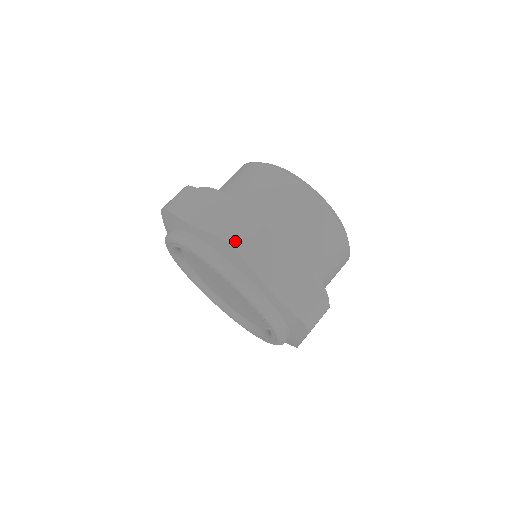
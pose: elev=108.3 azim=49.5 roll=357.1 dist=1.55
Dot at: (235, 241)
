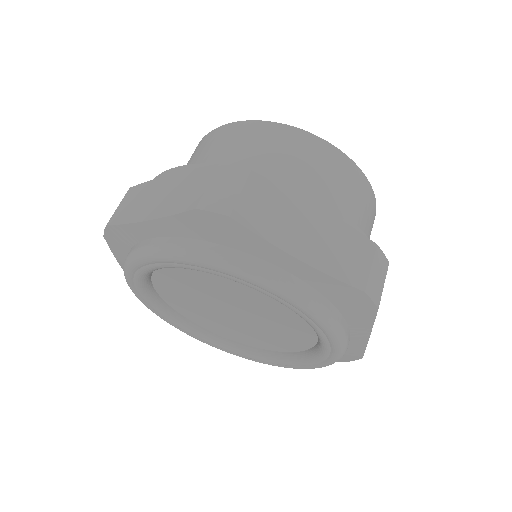
Dot at: (218, 204)
